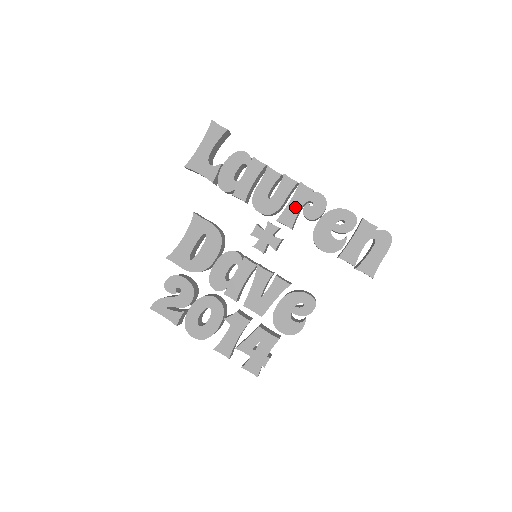
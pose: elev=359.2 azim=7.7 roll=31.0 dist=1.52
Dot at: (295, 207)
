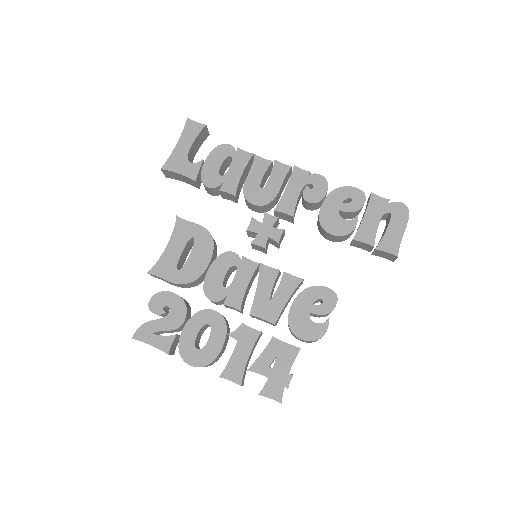
Dot at: (293, 192)
